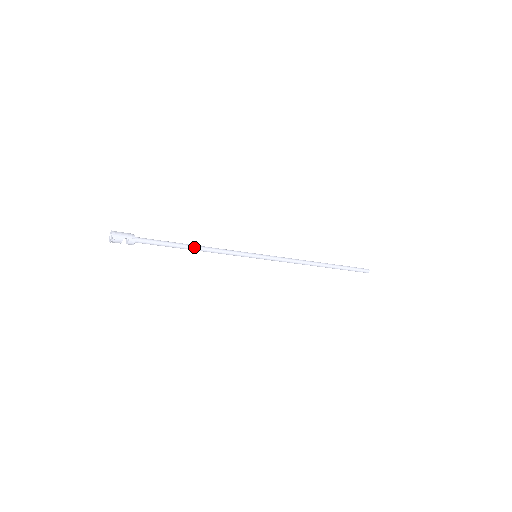
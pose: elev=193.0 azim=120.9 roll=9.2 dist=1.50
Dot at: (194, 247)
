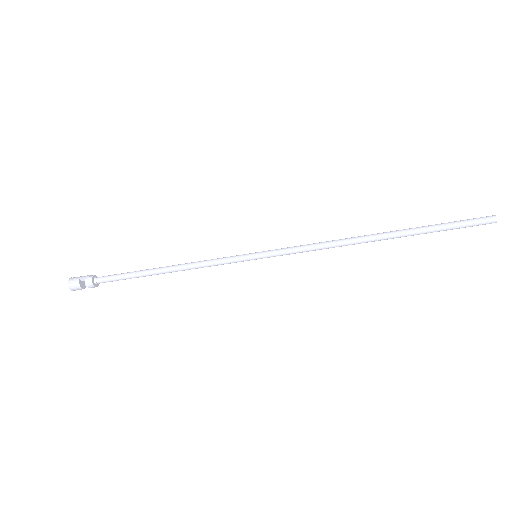
Dot at: (163, 268)
